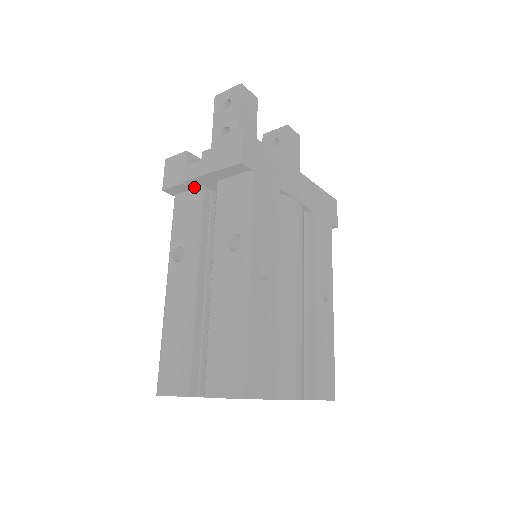
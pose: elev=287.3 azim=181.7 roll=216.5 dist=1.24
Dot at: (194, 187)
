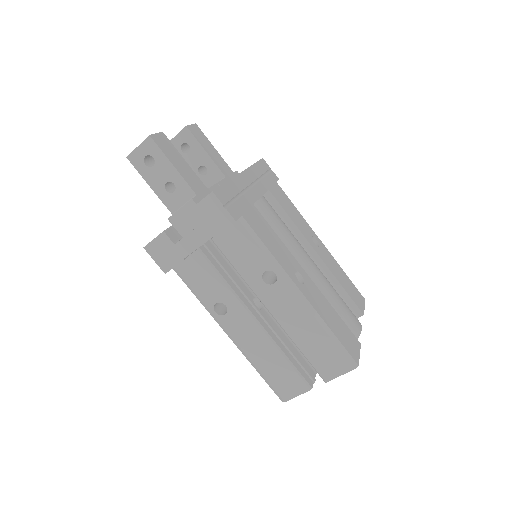
Dot at: occluded
